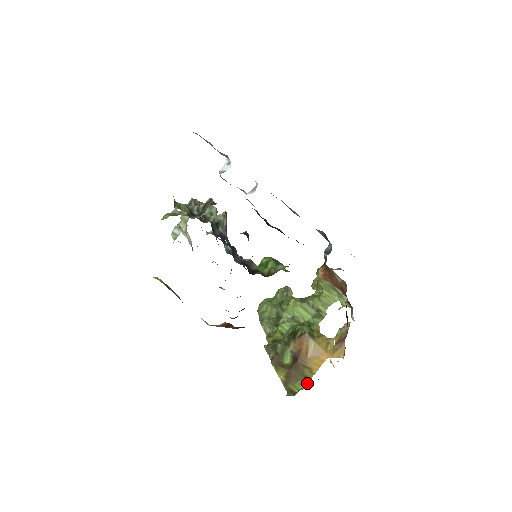
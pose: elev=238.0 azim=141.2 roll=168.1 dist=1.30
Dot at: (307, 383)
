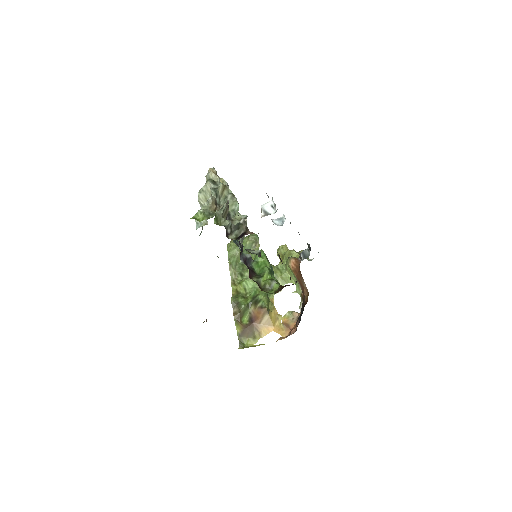
Dot at: (255, 342)
